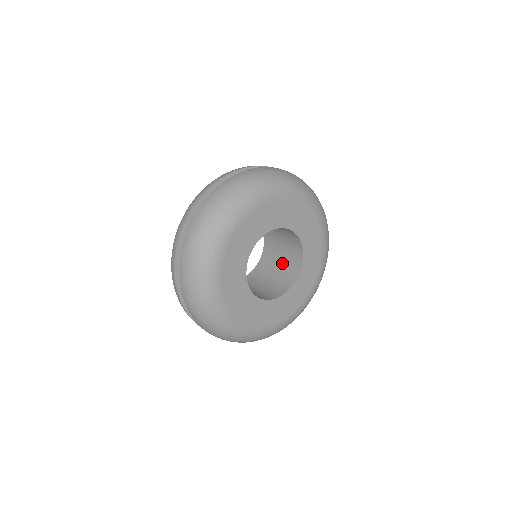
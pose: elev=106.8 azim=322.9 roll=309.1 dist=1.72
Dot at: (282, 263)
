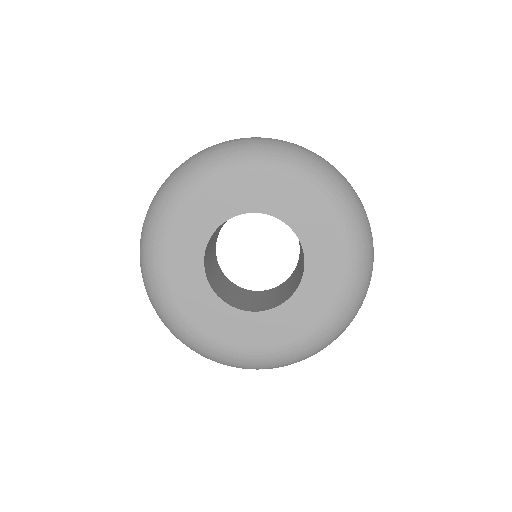
Dot at: (296, 277)
